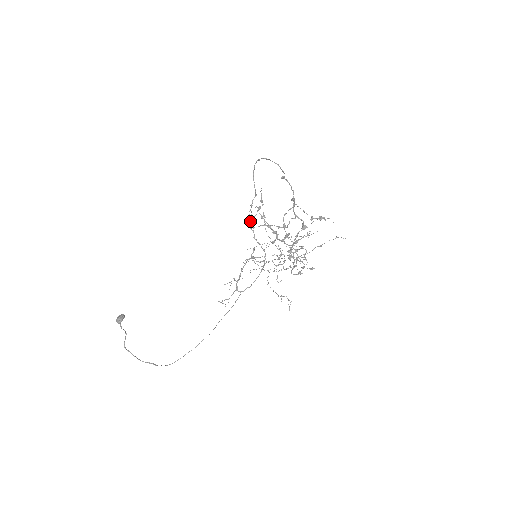
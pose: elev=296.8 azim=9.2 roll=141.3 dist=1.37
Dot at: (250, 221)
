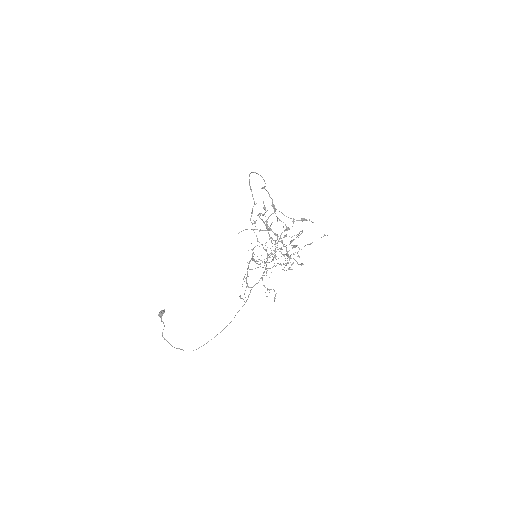
Dot at: occluded
